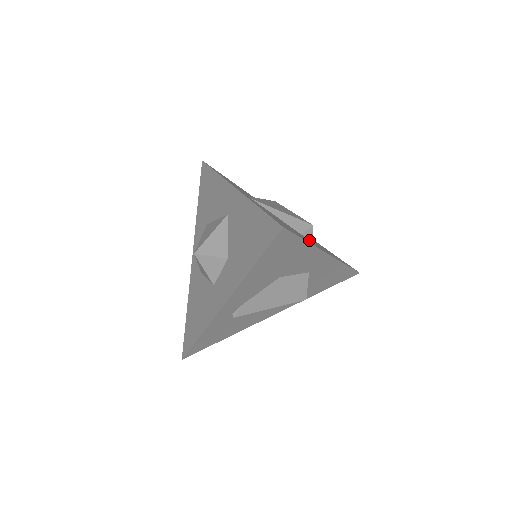
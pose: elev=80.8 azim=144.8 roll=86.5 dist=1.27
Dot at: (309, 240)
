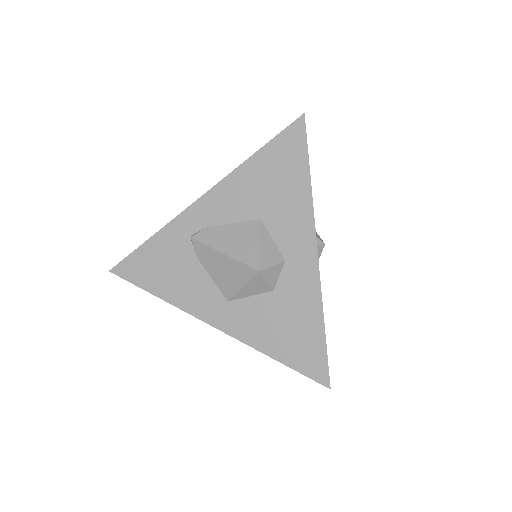
Dot at: occluded
